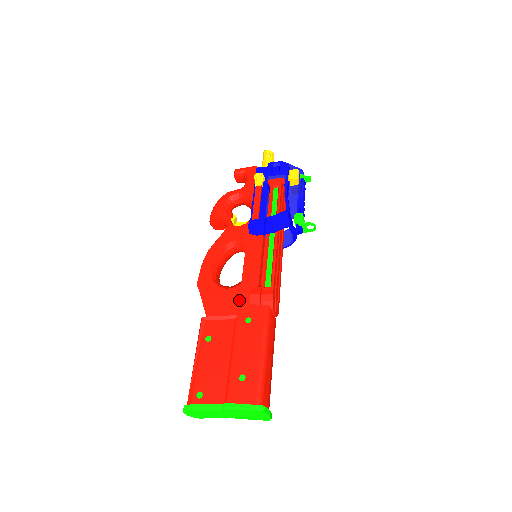
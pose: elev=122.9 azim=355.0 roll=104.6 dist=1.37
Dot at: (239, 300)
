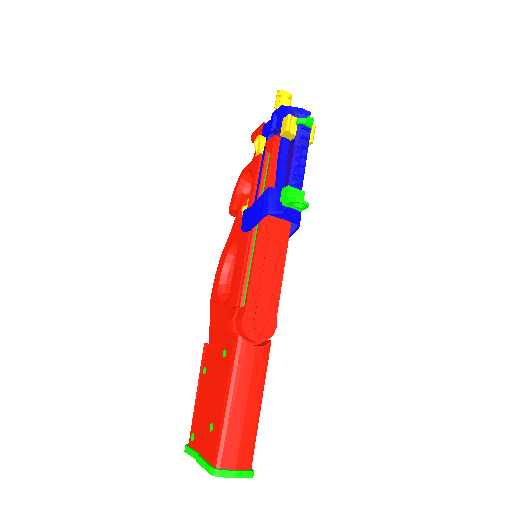
Dot at: occluded
